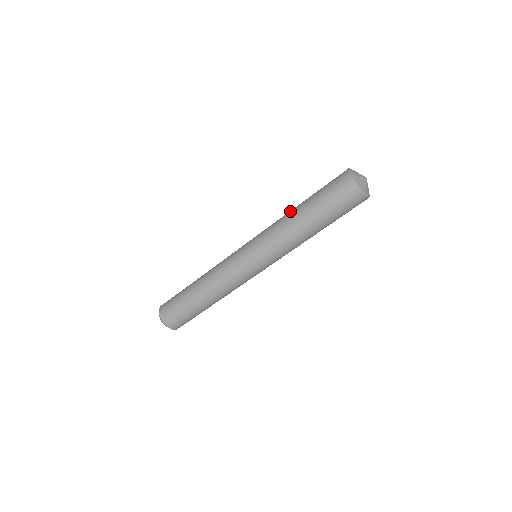
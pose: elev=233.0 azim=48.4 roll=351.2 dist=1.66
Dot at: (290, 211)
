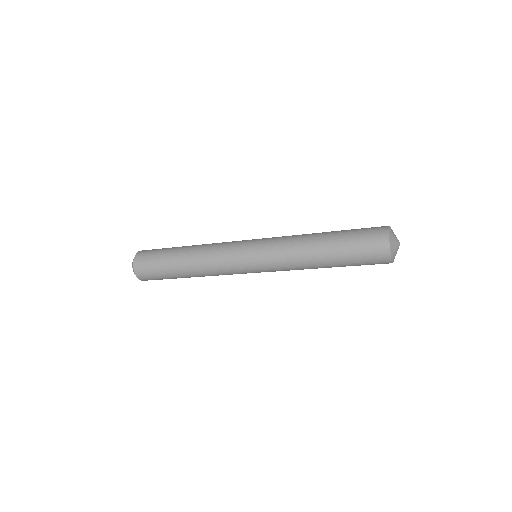
Dot at: (311, 238)
